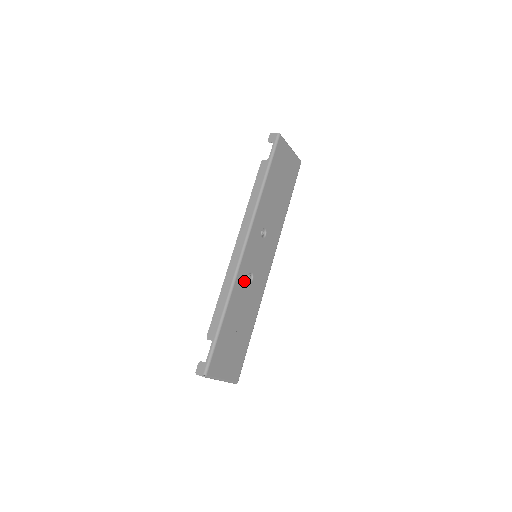
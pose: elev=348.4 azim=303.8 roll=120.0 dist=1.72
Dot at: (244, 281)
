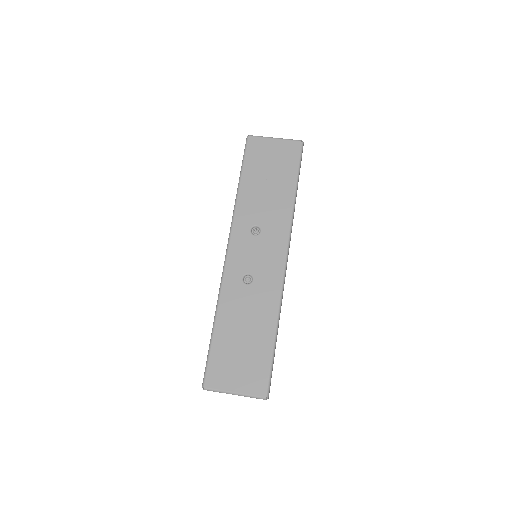
Dot at: (238, 284)
